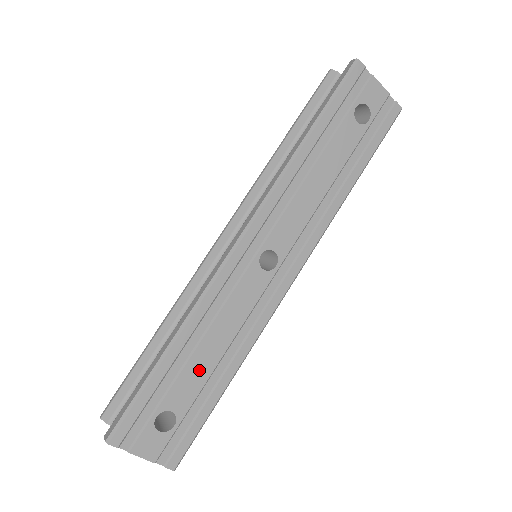
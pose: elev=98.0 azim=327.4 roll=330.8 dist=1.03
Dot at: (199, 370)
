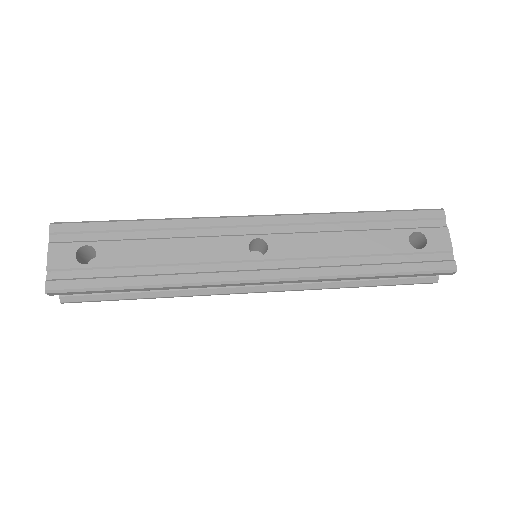
Dot at: (141, 253)
